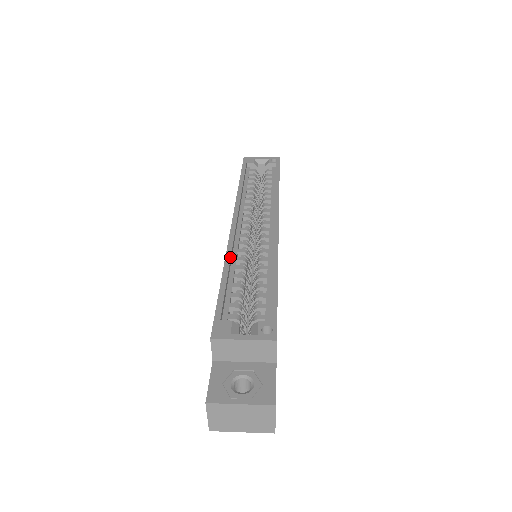
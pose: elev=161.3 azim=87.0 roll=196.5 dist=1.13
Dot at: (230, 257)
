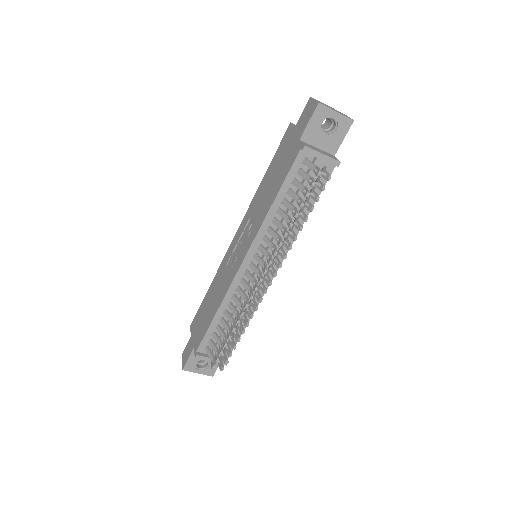
Dot at: occluded
